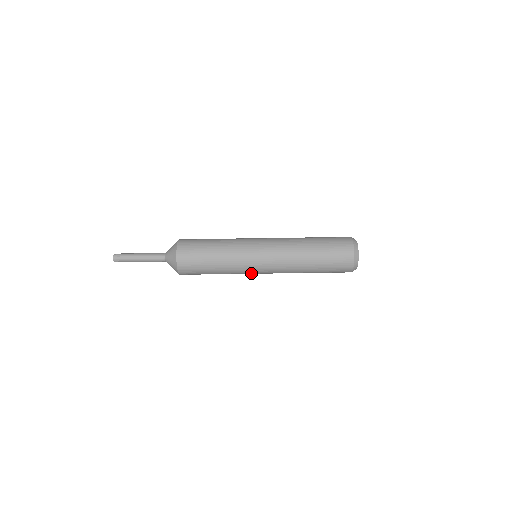
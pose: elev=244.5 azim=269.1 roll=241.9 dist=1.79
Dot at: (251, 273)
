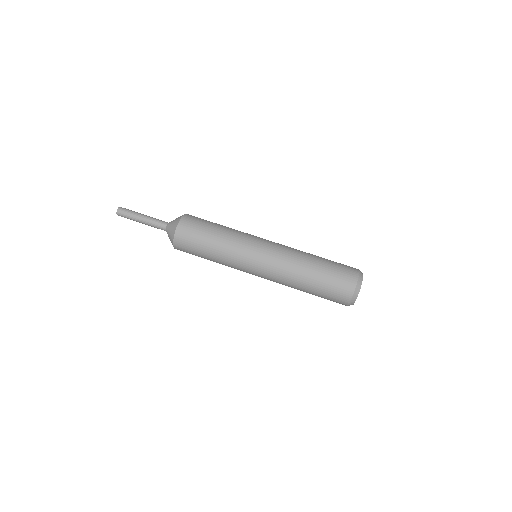
Dot at: (245, 270)
